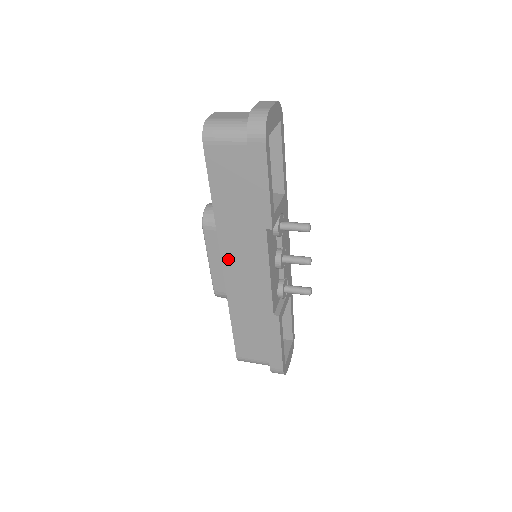
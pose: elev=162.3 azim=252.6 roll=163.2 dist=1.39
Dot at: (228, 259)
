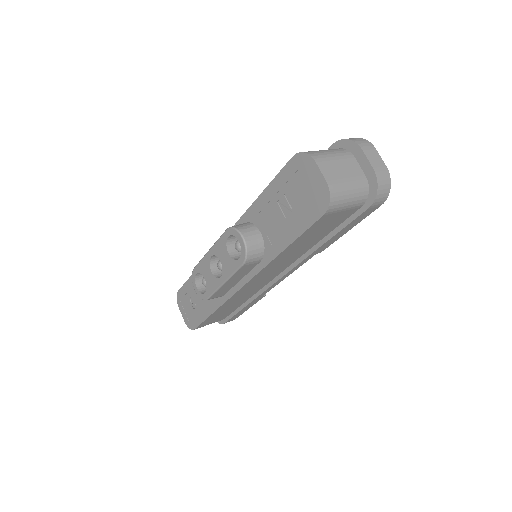
Dot at: (255, 279)
